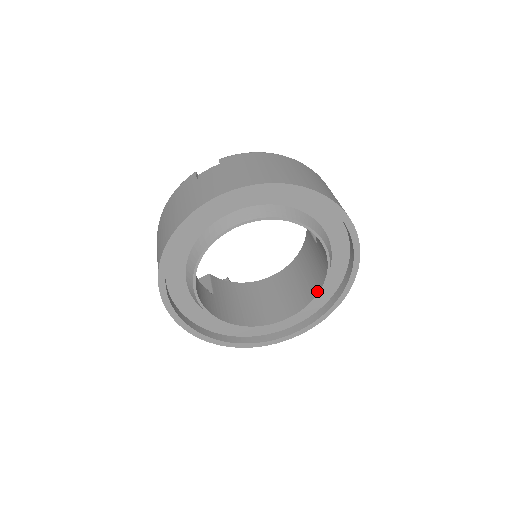
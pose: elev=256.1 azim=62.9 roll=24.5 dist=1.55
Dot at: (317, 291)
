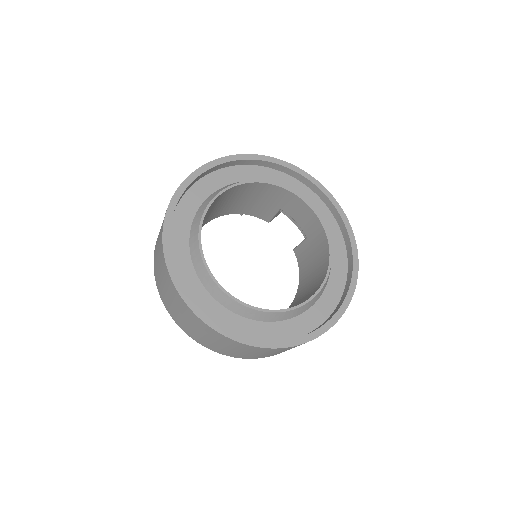
Dot at: (328, 259)
